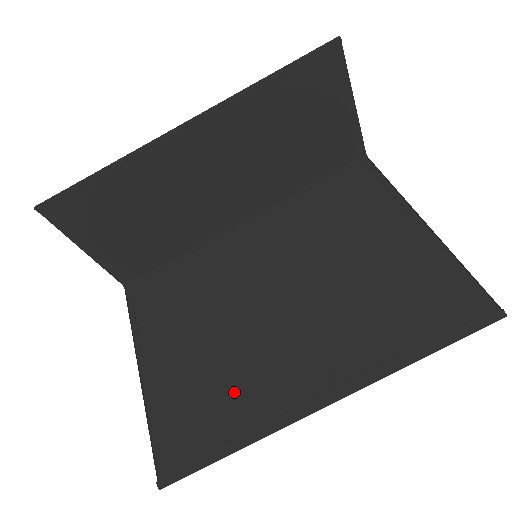
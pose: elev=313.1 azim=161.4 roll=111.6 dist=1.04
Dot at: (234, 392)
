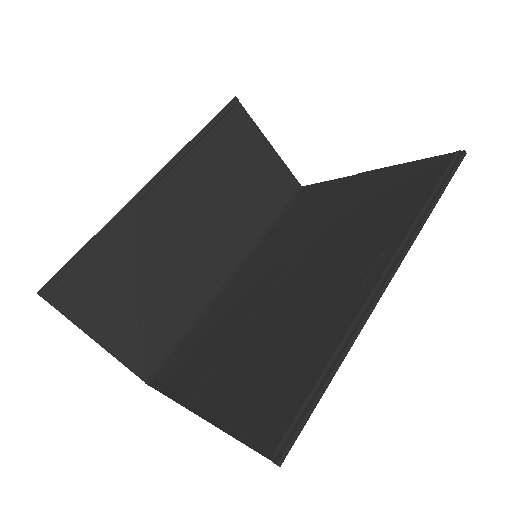
Dot at: (301, 339)
